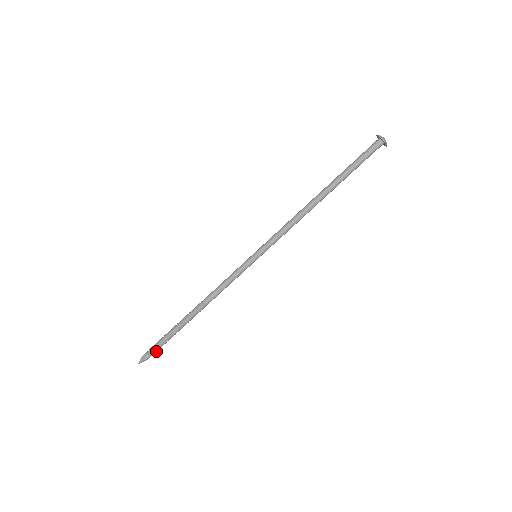
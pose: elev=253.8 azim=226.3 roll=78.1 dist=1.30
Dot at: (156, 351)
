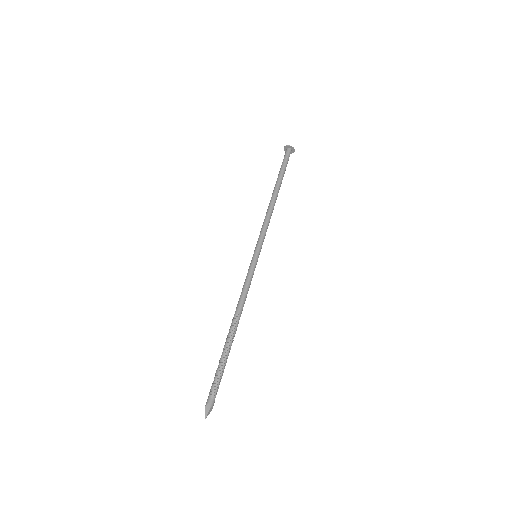
Dot at: (217, 391)
